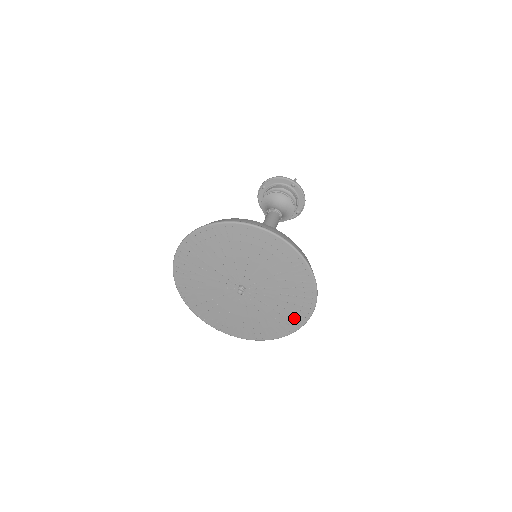
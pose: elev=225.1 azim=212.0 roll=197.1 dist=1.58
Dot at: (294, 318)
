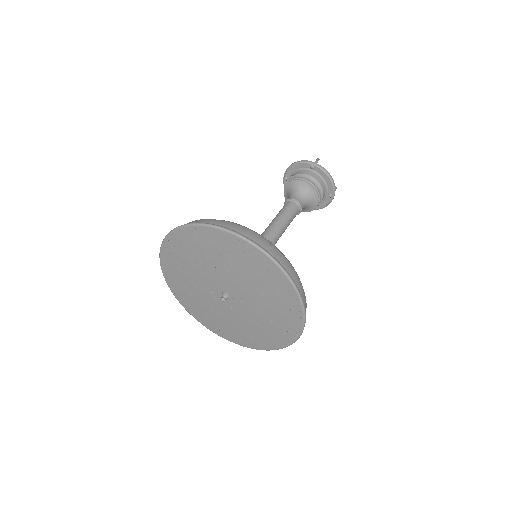
Dot at: (289, 319)
